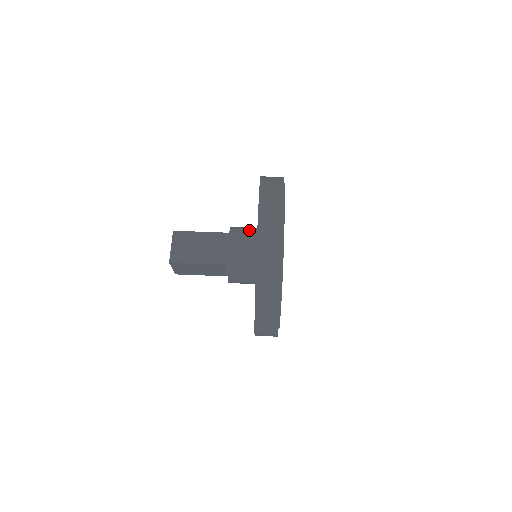
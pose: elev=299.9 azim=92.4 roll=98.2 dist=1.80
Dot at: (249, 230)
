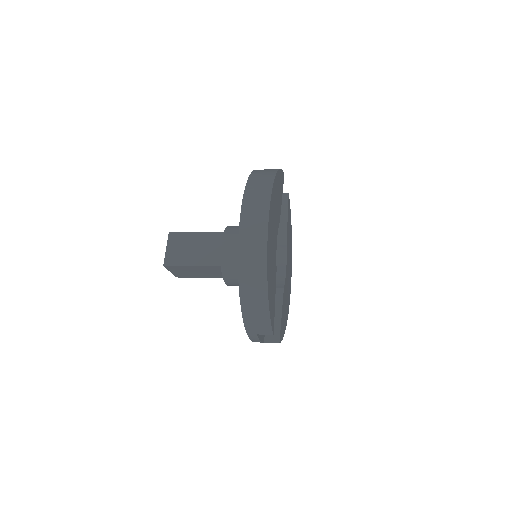
Dot at: occluded
